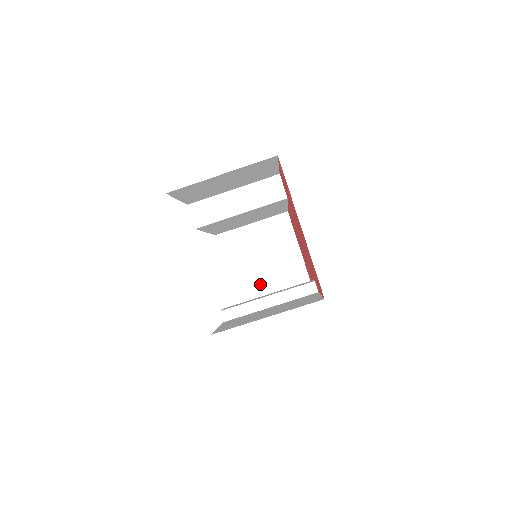
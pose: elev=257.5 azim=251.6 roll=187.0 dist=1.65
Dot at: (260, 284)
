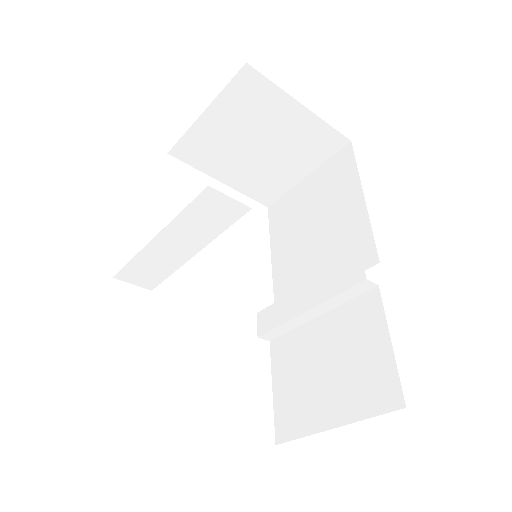
Dot at: (272, 172)
